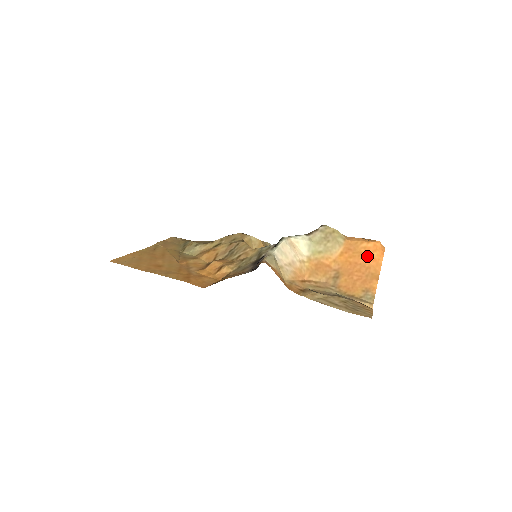
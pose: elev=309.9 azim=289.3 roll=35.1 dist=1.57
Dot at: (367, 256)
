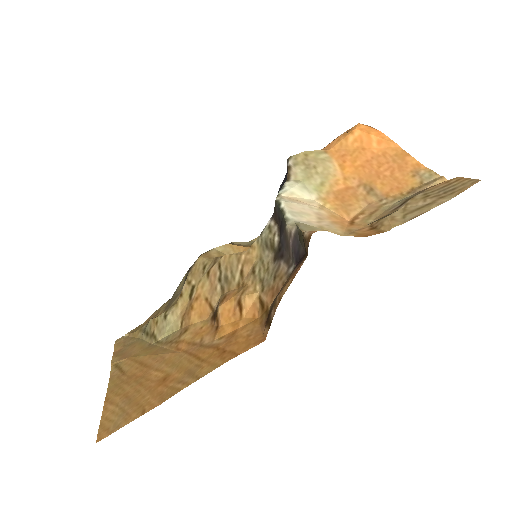
Dot at: (368, 145)
